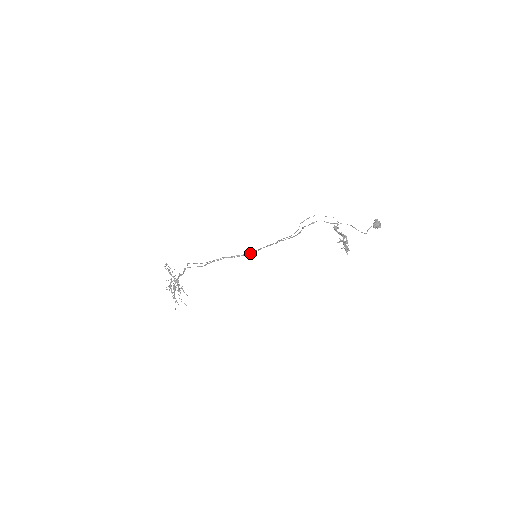
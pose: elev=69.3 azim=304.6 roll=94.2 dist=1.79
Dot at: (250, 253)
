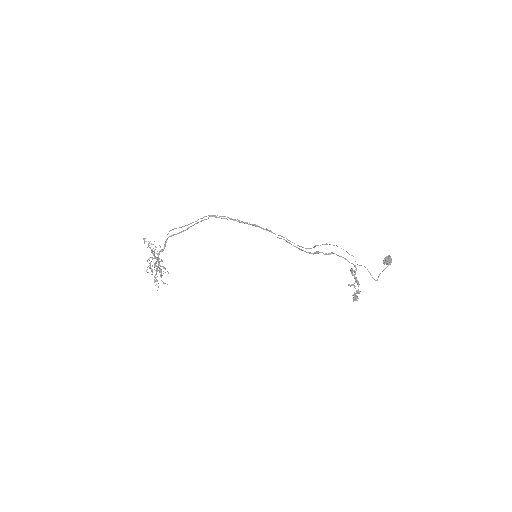
Dot at: (241, 222)
